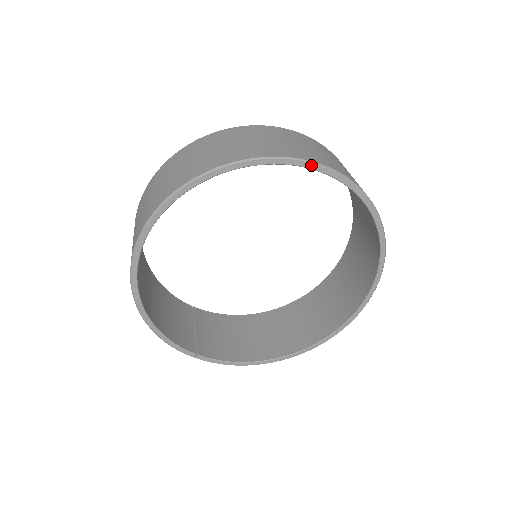
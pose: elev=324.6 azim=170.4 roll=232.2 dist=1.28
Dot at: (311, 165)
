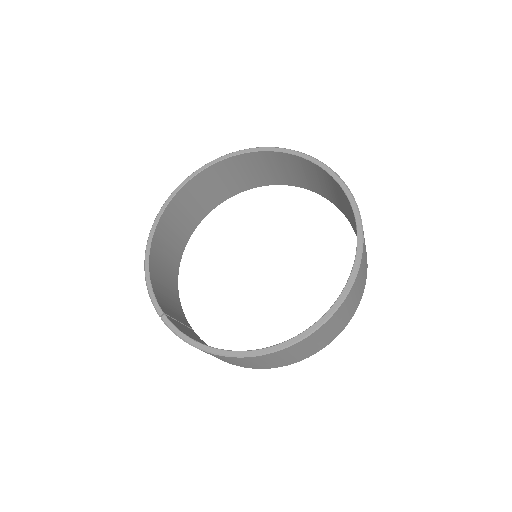
Dot at: (303, 155)
